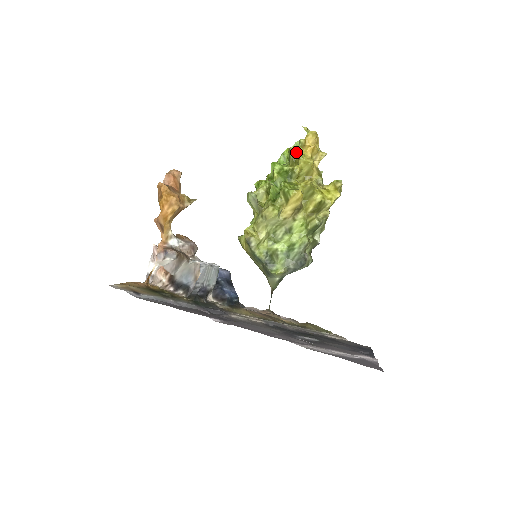
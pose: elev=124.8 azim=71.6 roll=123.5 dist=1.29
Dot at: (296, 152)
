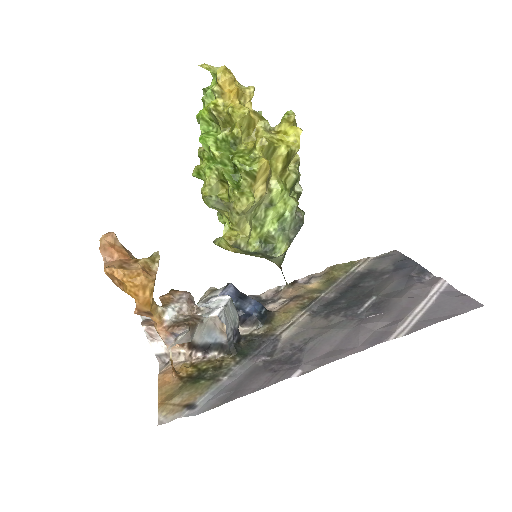
Dot at: (219, 109)
